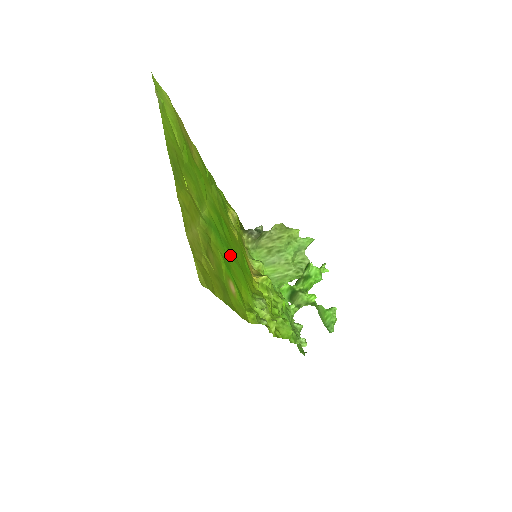
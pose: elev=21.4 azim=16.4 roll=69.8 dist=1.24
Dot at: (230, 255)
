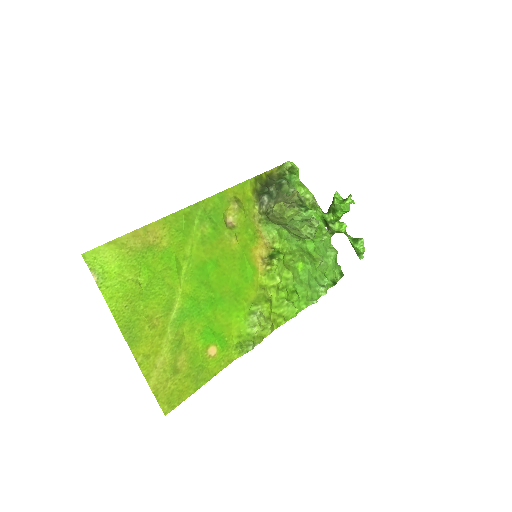
Dot at: (215, 305)
